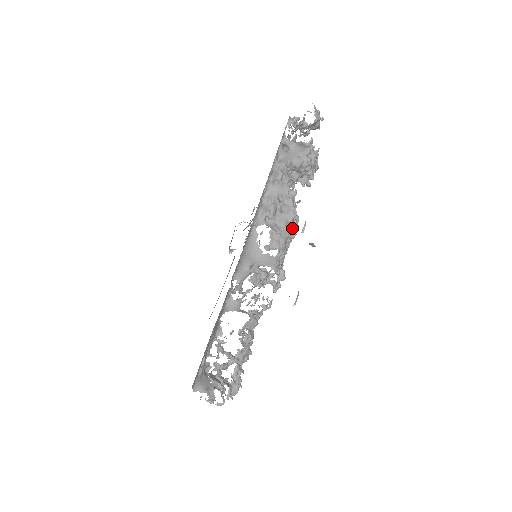
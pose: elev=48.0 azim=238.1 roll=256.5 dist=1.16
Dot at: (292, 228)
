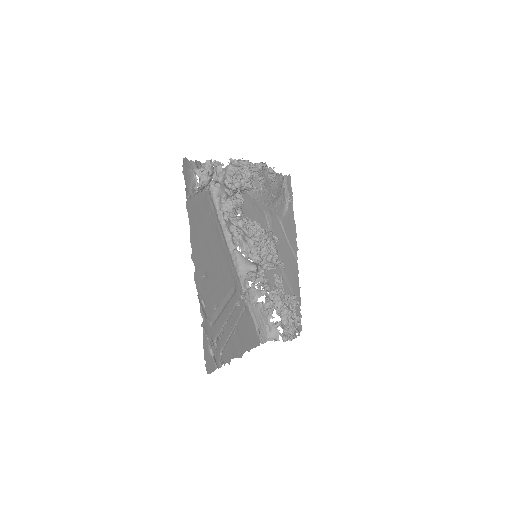
Dot at: (256, 237)
